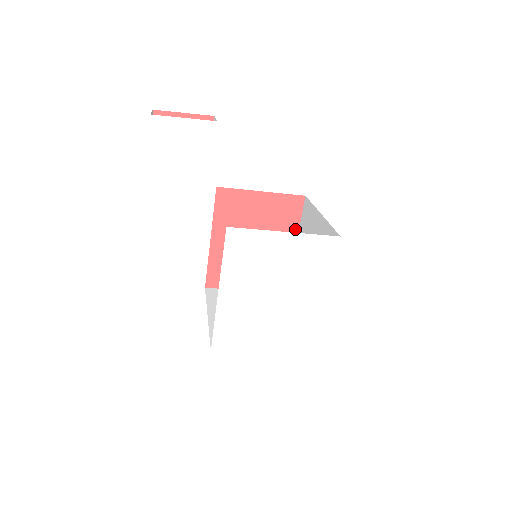
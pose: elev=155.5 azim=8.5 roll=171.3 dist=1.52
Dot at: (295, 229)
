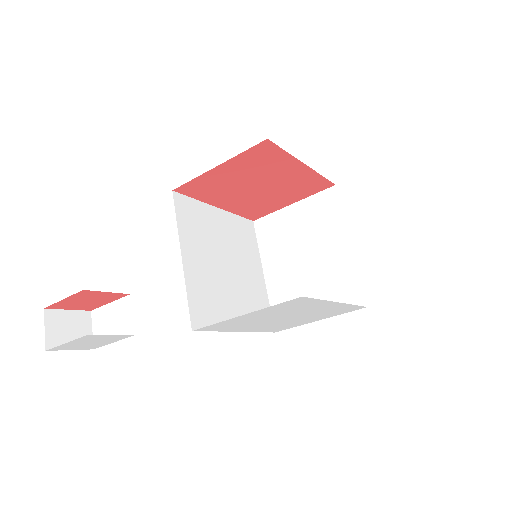
Dot at: (289, 159)
